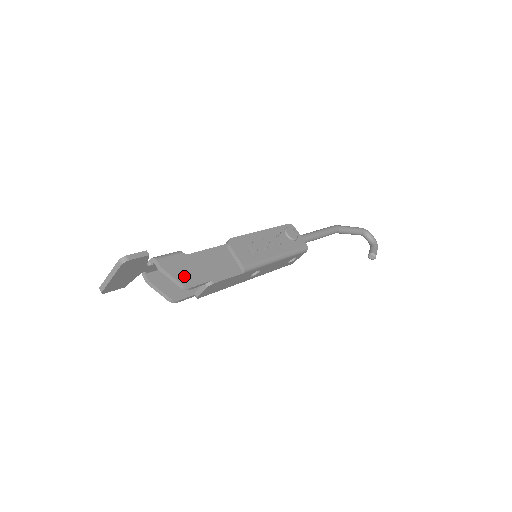
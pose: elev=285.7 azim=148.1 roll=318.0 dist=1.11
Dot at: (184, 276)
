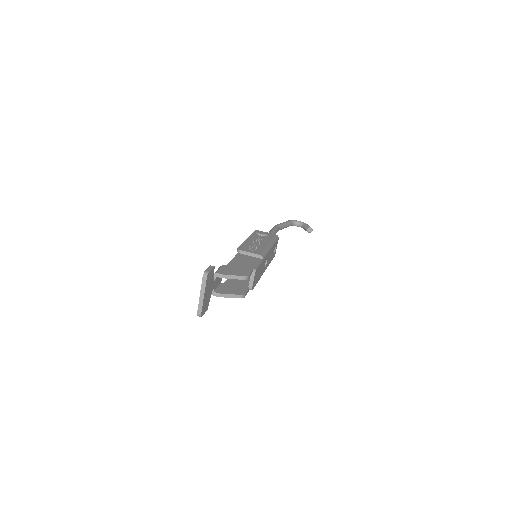
Dot at: (239, 273)
